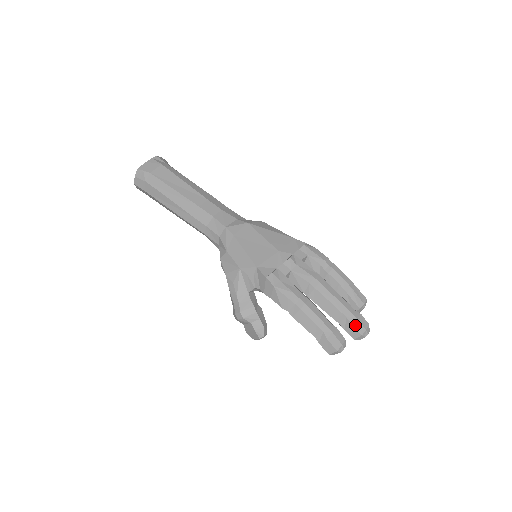
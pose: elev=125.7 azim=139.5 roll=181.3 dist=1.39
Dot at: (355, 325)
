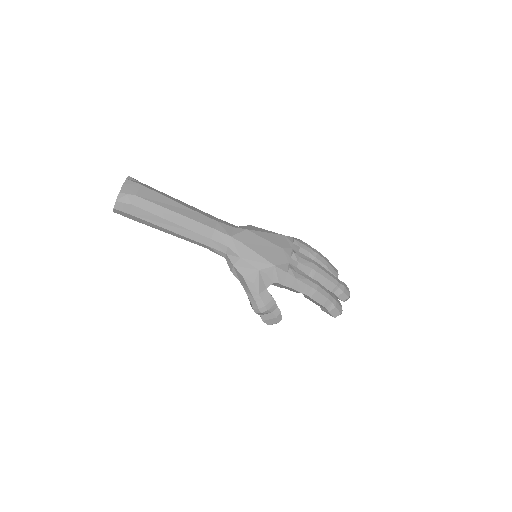
Dot at: (345, 291)
